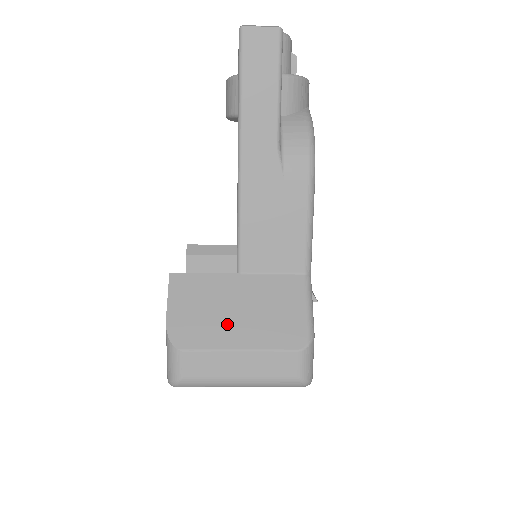
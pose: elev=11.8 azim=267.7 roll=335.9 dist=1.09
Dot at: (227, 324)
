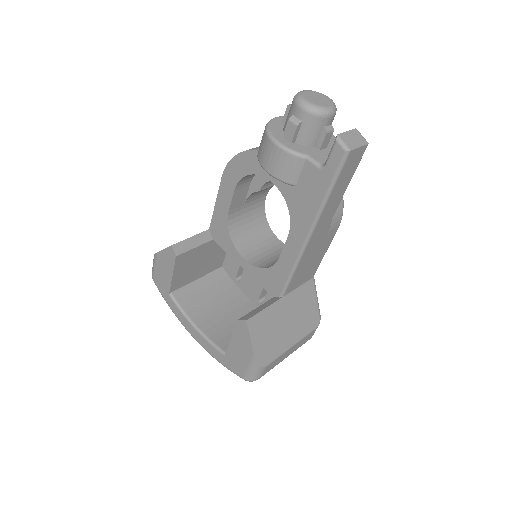
Dot at: (284, 335)
